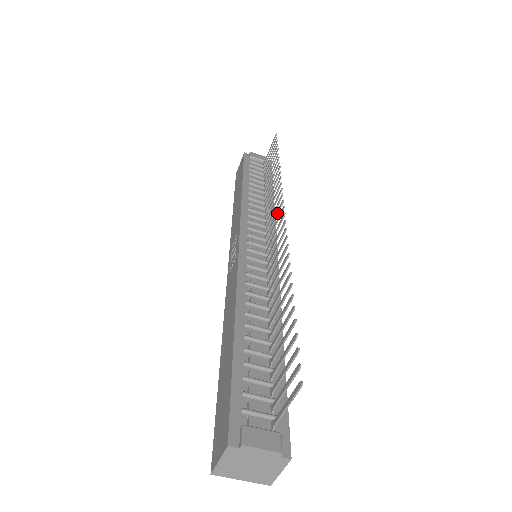
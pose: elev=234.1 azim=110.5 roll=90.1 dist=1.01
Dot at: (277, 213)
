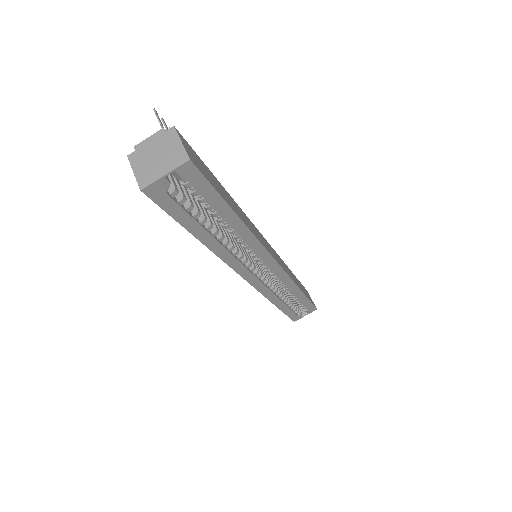
Dot at: occluded
